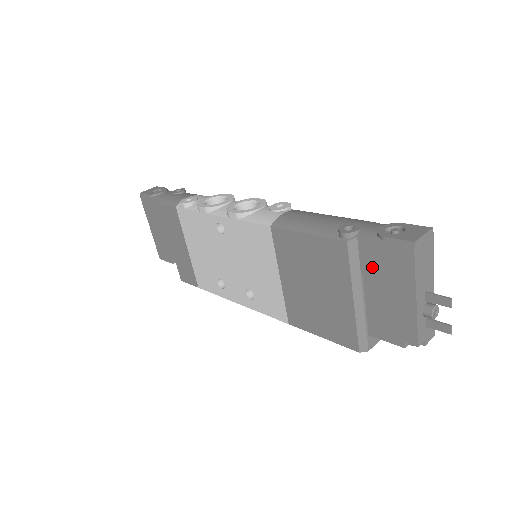
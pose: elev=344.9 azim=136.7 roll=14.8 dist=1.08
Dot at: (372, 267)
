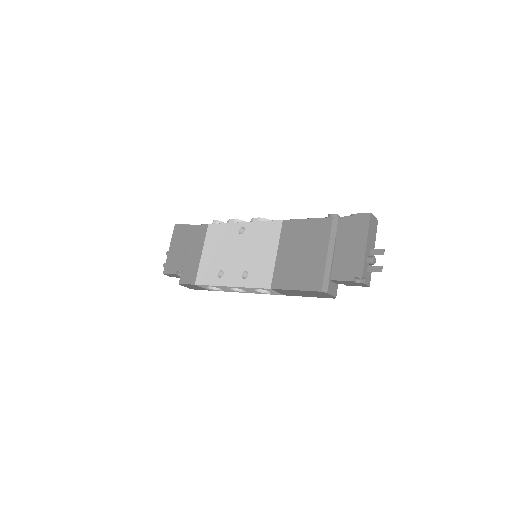
Dot at: (344, 232)
